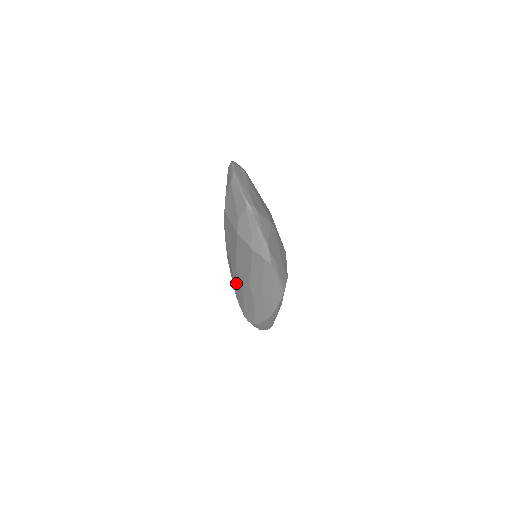
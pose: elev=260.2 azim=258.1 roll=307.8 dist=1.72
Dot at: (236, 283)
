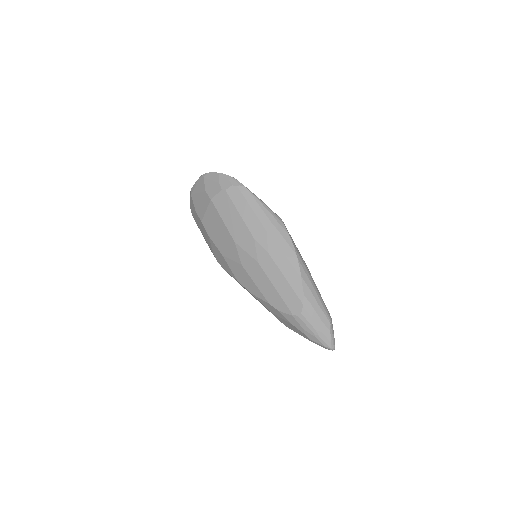
Dot at: (253, 274)
